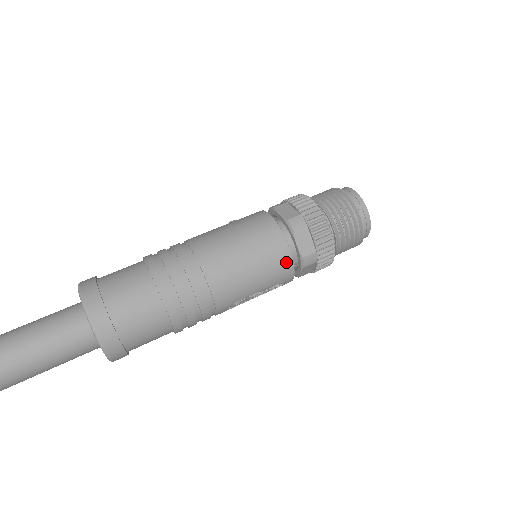
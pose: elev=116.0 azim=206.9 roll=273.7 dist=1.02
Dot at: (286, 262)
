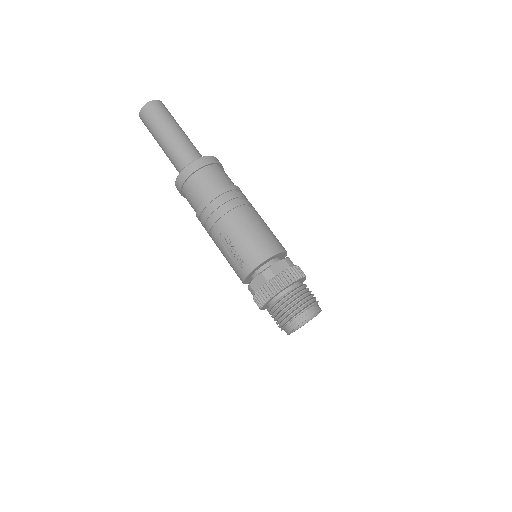
Dot at: (263, 256)
